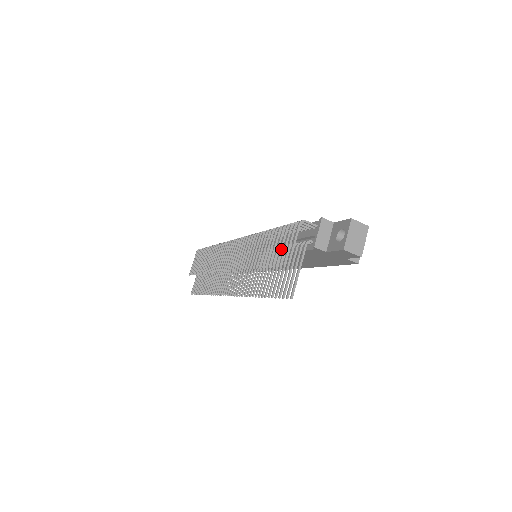
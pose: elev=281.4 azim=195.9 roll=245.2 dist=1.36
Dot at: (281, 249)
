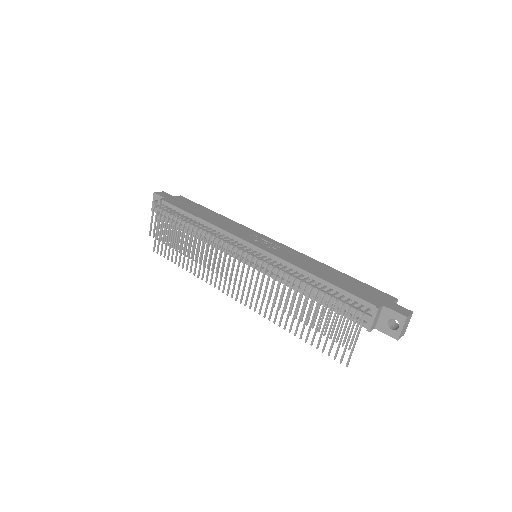
Dot at: (335, 326)
